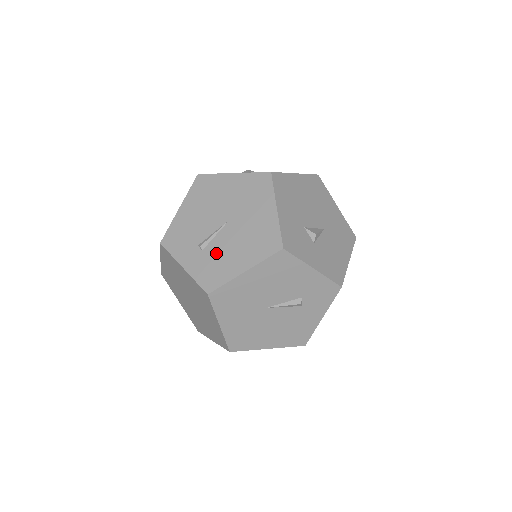
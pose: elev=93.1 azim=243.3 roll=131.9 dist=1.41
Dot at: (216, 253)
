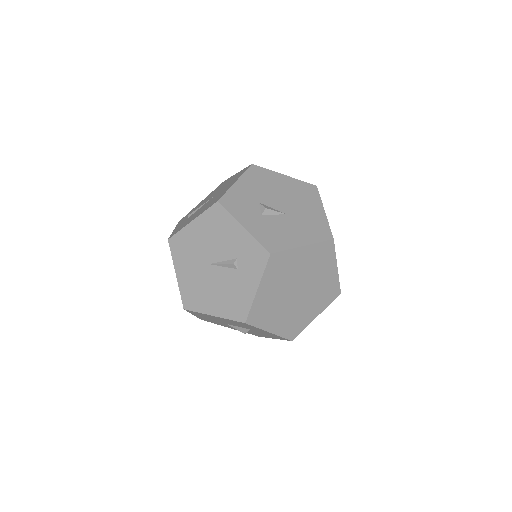
Dot at: (191, 217)
